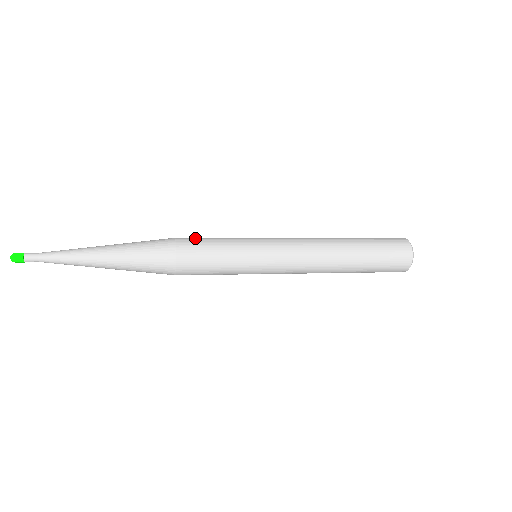
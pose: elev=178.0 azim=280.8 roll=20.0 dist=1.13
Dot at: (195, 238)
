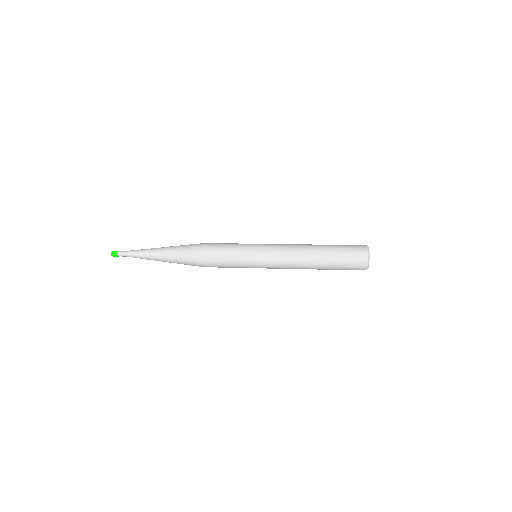
Dot at: occluded
